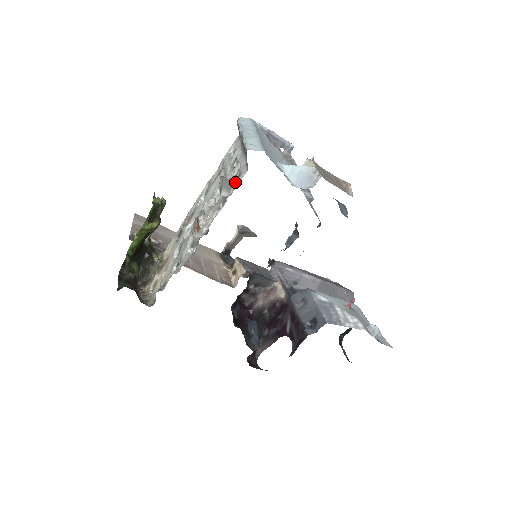
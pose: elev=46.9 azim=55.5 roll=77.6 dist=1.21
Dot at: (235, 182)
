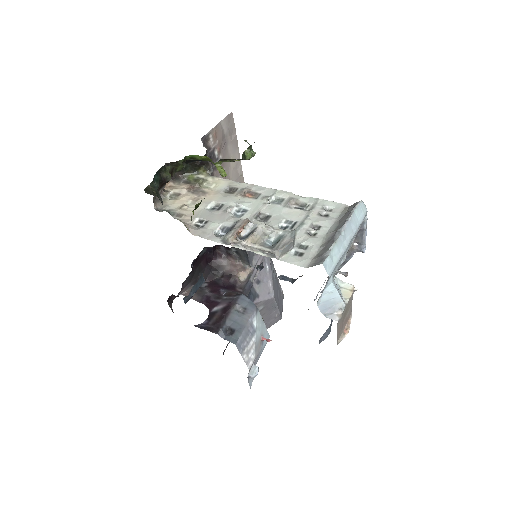
Dot at: (293, 253)
